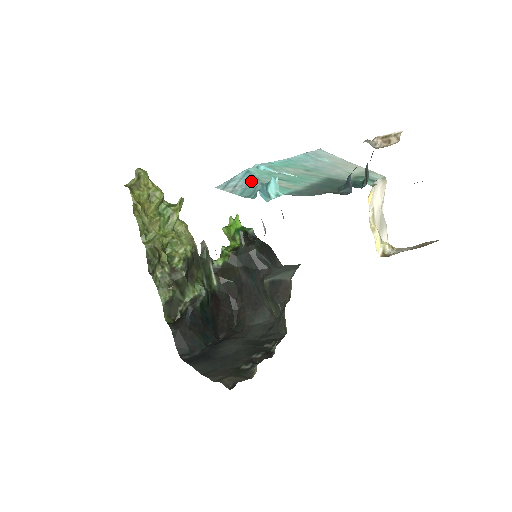
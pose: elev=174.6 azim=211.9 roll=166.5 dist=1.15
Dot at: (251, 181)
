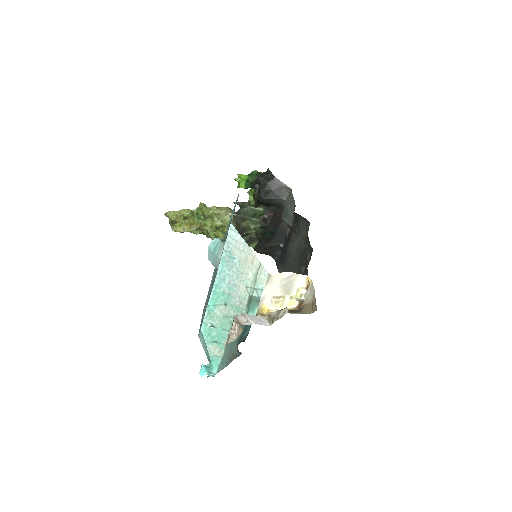
Dot at: (205, 346)
